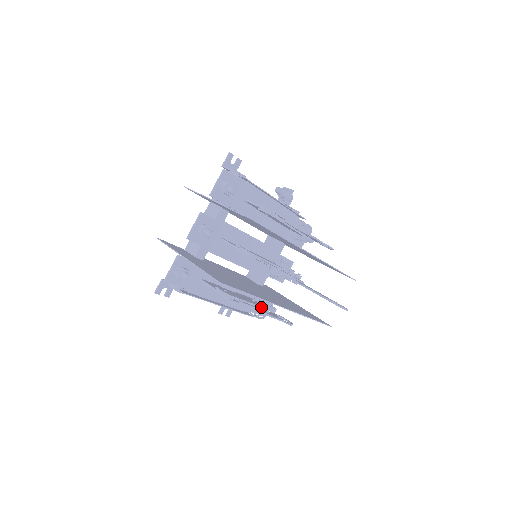
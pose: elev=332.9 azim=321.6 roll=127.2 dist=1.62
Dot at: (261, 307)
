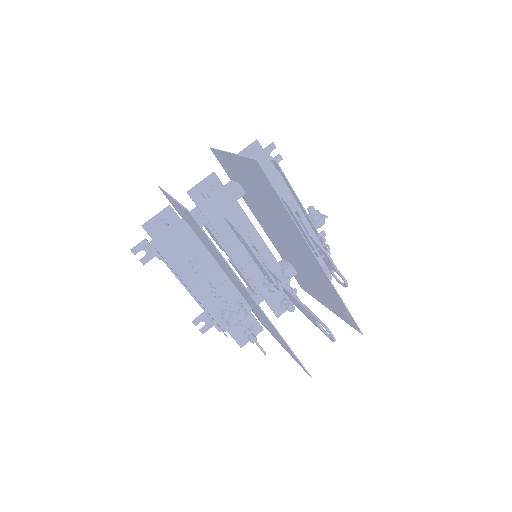
Dot at: occluded
